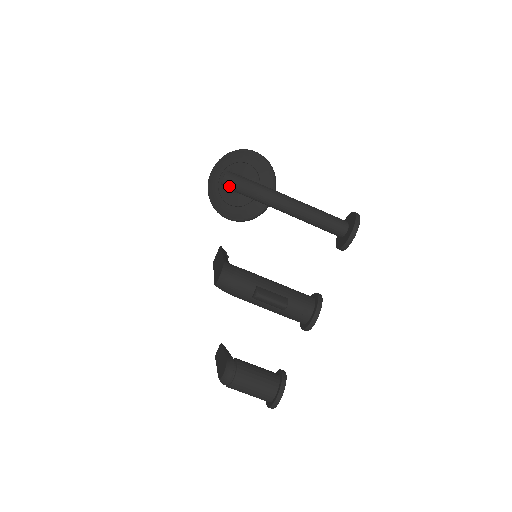
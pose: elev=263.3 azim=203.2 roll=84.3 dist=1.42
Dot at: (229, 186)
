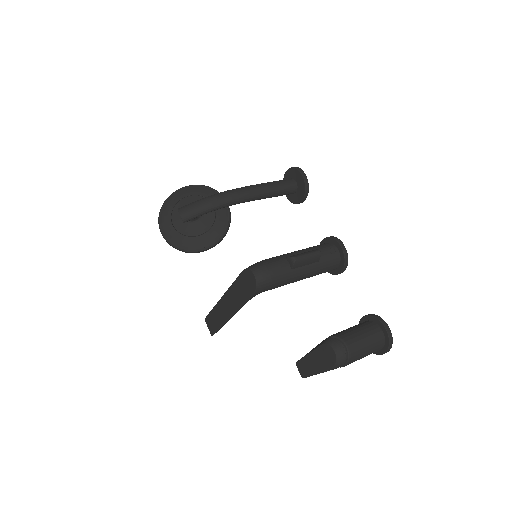
Dot at: (190, 215)
